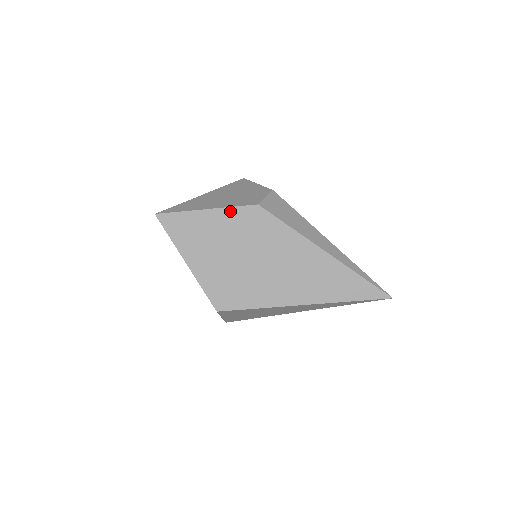
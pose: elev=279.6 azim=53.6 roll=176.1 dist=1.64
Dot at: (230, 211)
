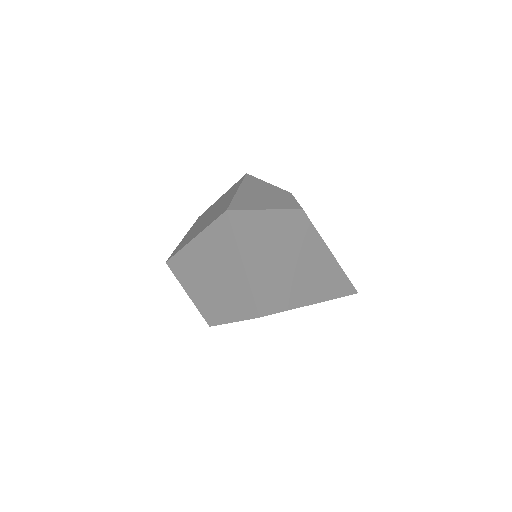
Dot at: (284, 213)
